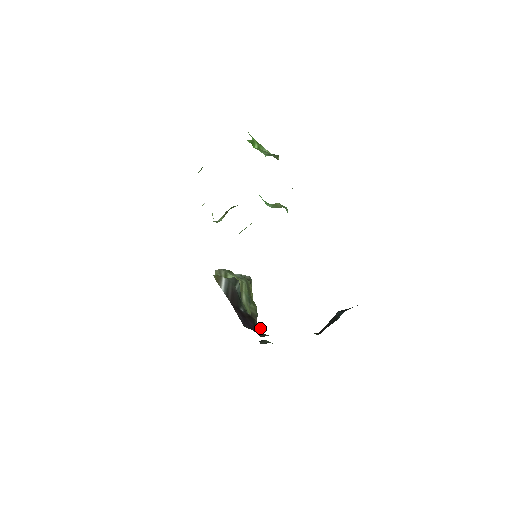
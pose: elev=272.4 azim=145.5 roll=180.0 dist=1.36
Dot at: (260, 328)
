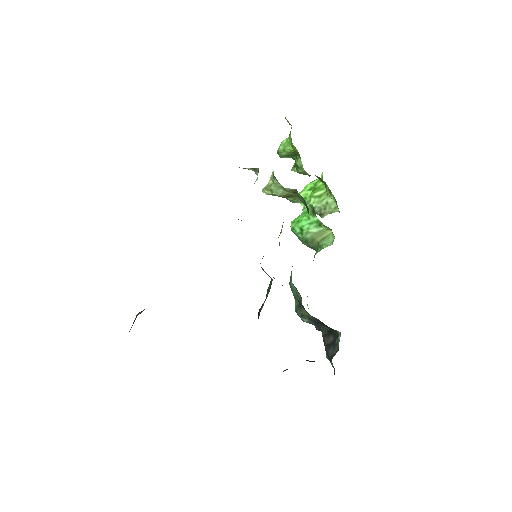
Dot at: occluded
